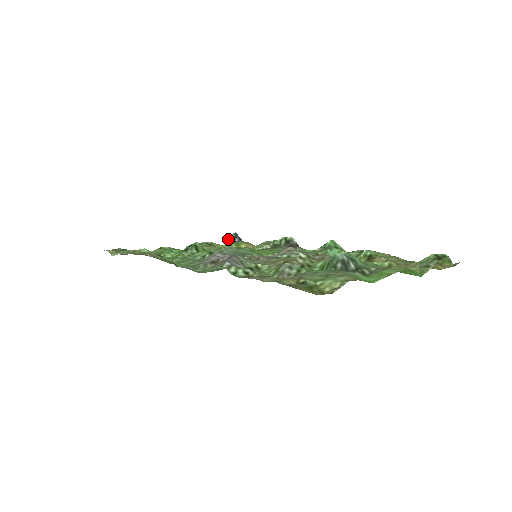
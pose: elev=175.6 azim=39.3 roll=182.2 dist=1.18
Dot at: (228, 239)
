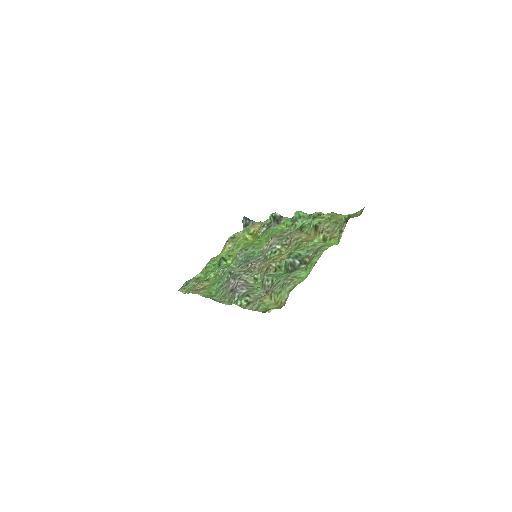
Dot at: occluded
